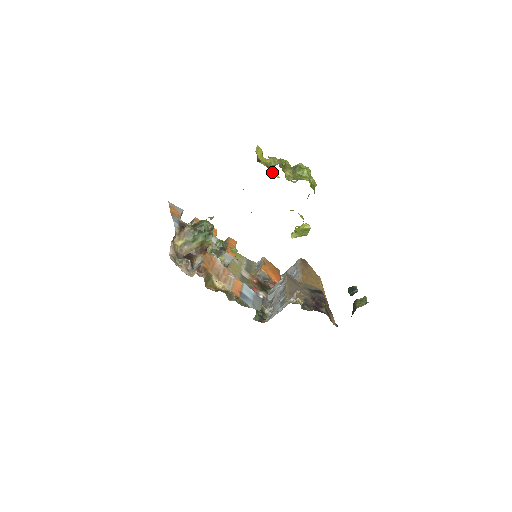
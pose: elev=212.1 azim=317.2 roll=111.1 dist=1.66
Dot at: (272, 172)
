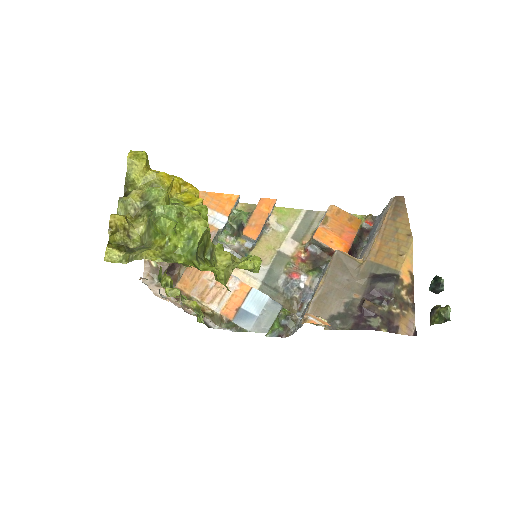
Dot at: occluded
